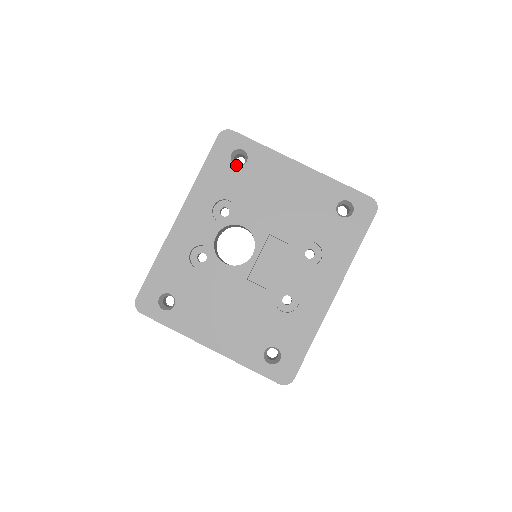
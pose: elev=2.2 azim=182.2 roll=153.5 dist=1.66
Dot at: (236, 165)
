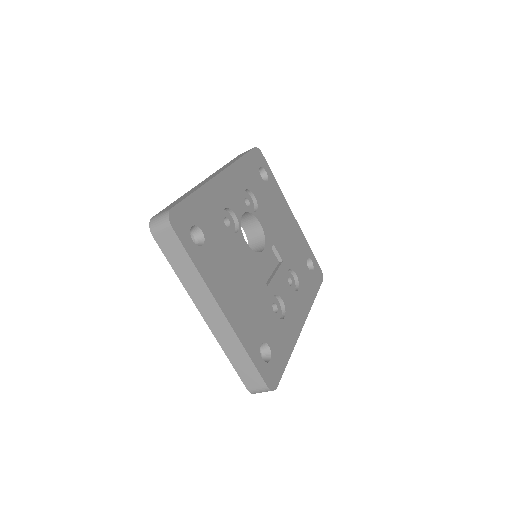
Dot at: (261, 177)
